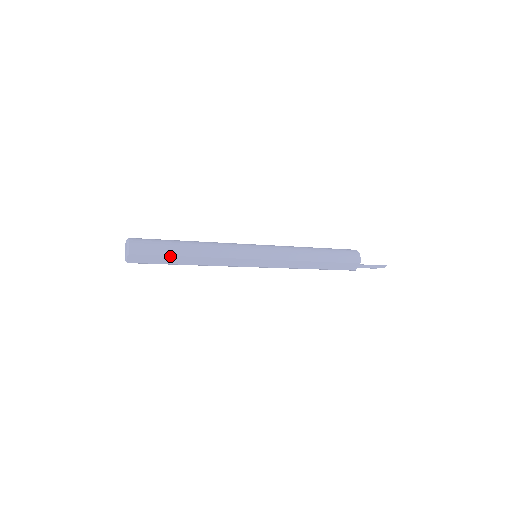
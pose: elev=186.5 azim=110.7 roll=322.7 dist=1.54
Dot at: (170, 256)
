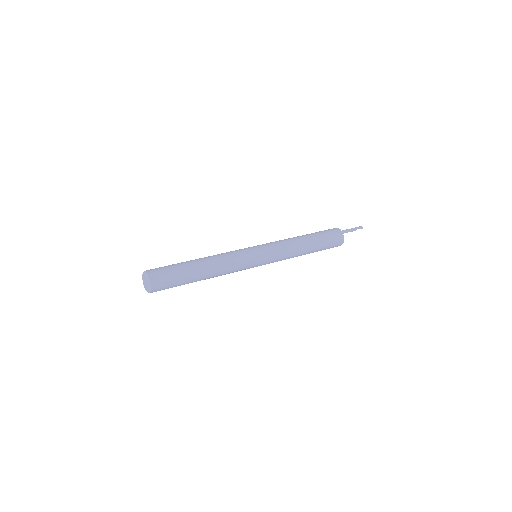
Dot at: (184, 284)
